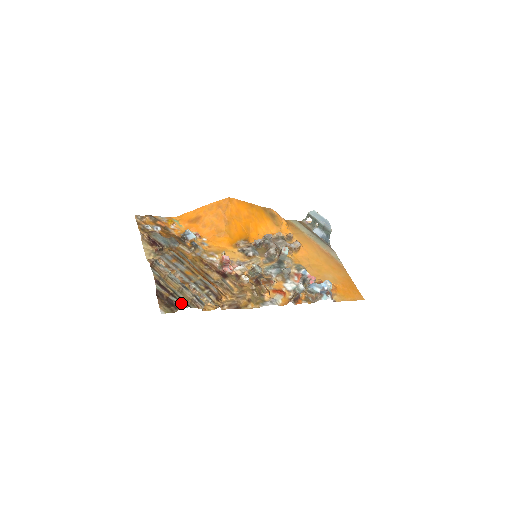
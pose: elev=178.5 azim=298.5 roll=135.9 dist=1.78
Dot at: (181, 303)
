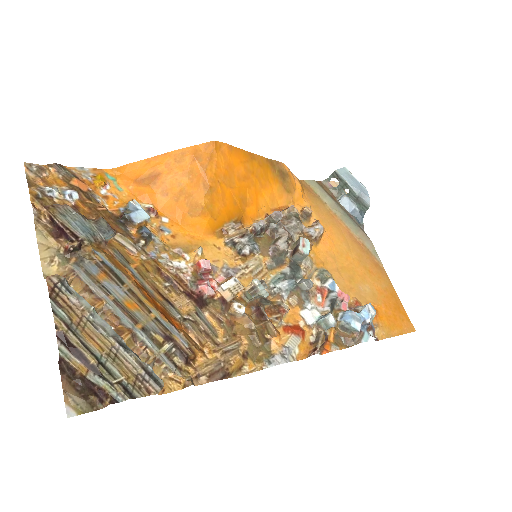
Dot at: (113, 390)
